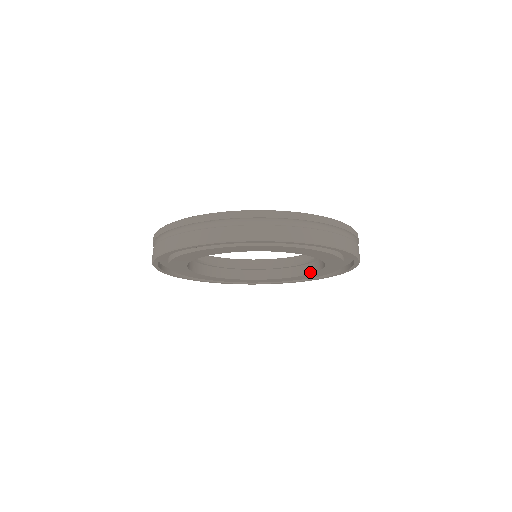
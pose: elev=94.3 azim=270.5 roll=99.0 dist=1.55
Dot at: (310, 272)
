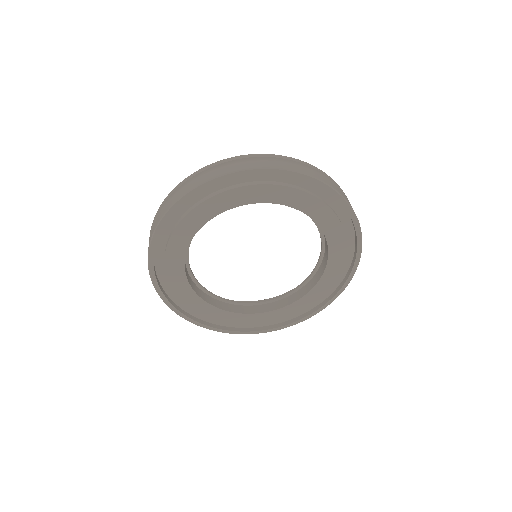
Dot at: (320, 276)
